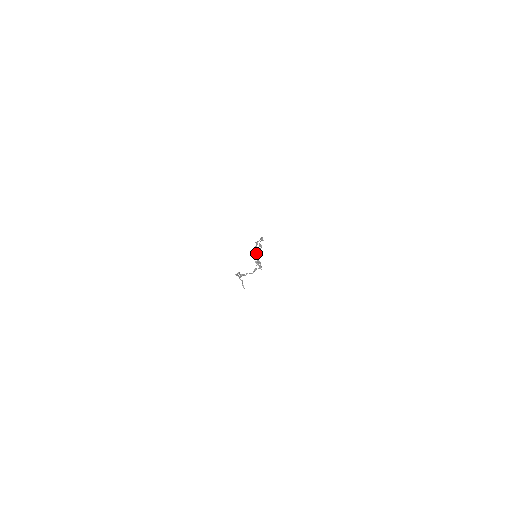
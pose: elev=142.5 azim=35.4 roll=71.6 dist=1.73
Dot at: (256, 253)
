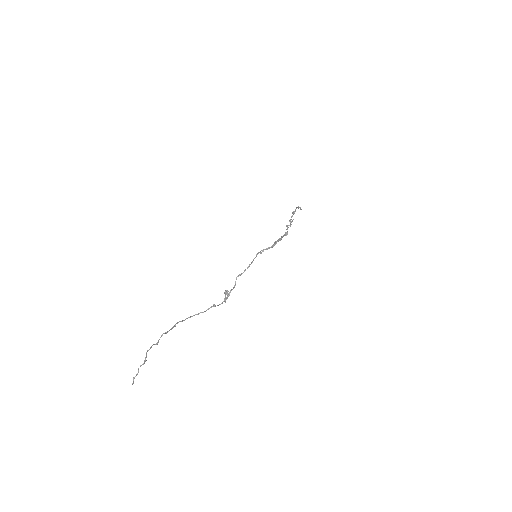
Dot at: (292, 213)
